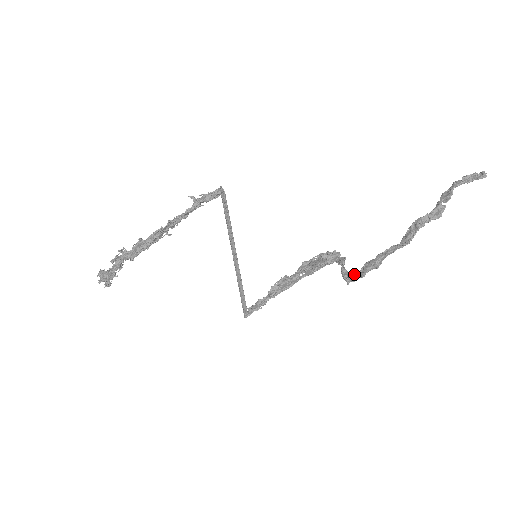
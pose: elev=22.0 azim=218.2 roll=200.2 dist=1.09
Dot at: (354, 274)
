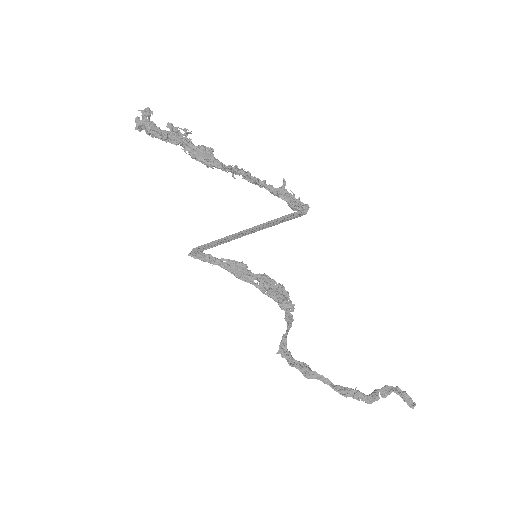
Dot at: (288, 354)
